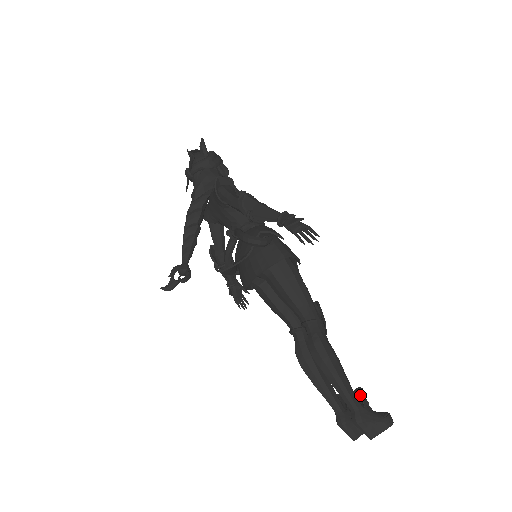
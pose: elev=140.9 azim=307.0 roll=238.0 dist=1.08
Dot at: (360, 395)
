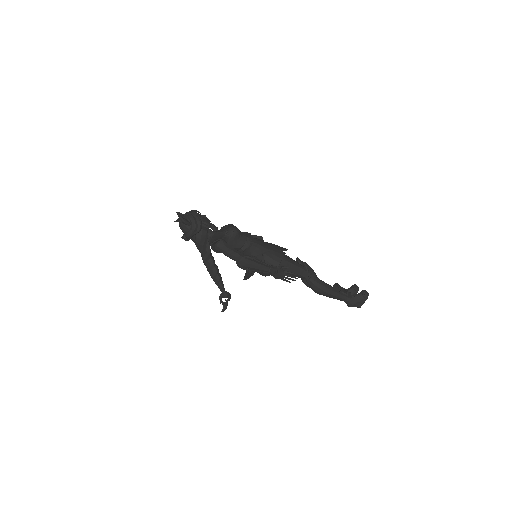
Dot at: occluded
